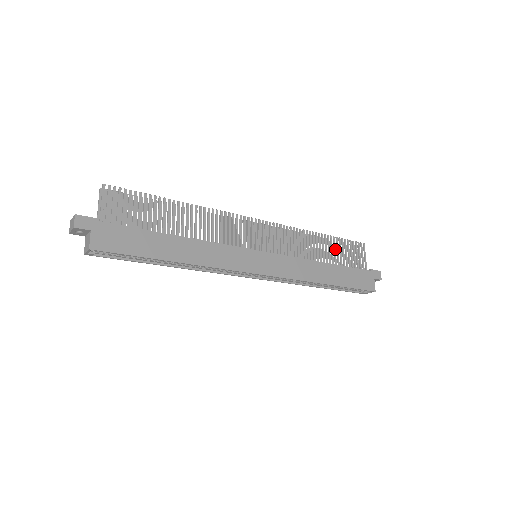
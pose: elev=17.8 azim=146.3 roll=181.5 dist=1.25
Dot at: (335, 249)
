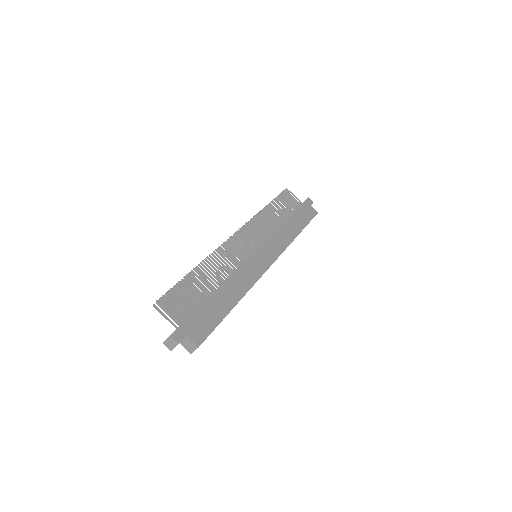
Dot at: (280, 208)
